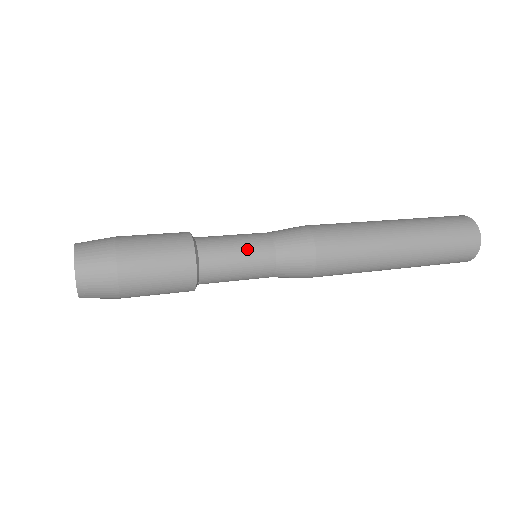
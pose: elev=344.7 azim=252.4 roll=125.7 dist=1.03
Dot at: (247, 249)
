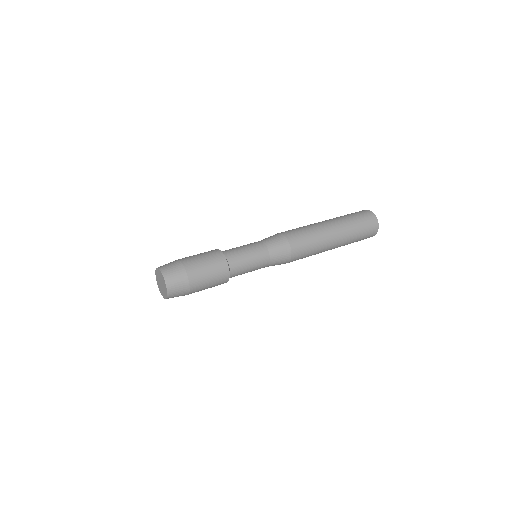
Dot at: (249, 247)
